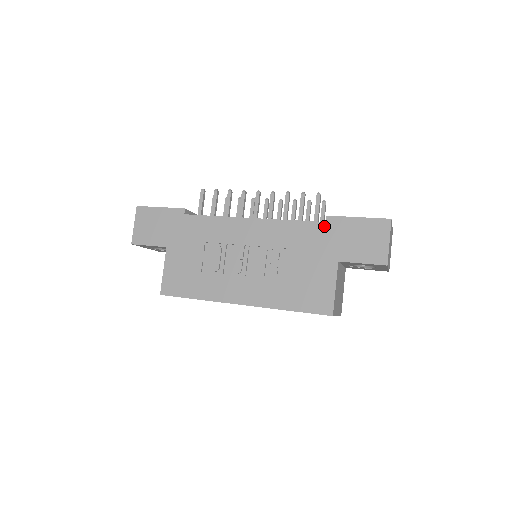
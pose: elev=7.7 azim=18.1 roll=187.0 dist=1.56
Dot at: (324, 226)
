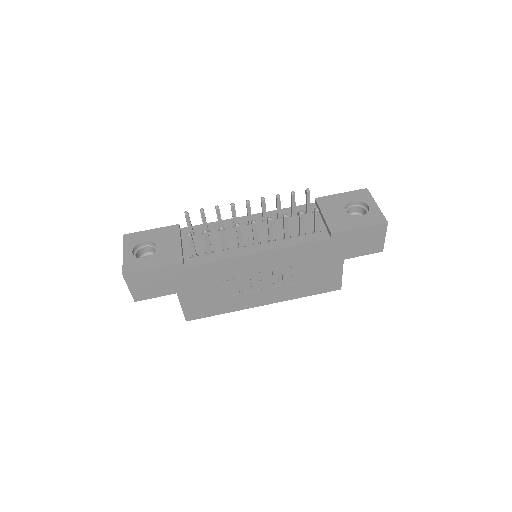
Dot at: (330, 241)
